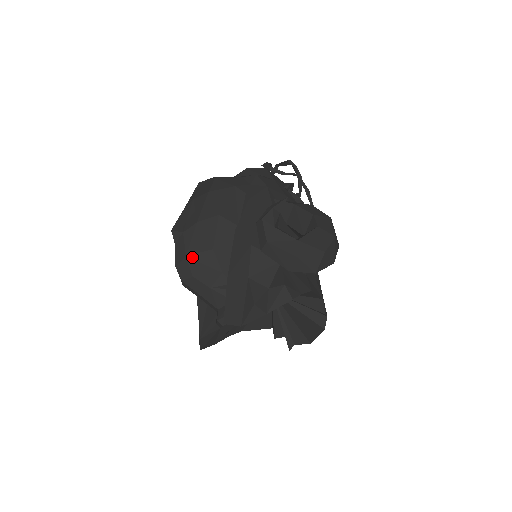
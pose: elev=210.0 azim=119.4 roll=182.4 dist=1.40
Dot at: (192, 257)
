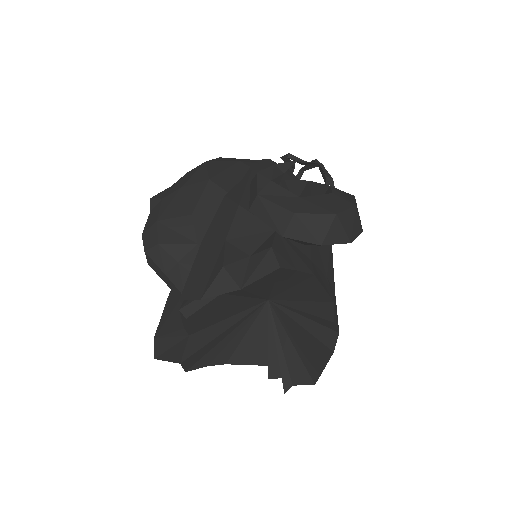
Dot at: (164, 222)
